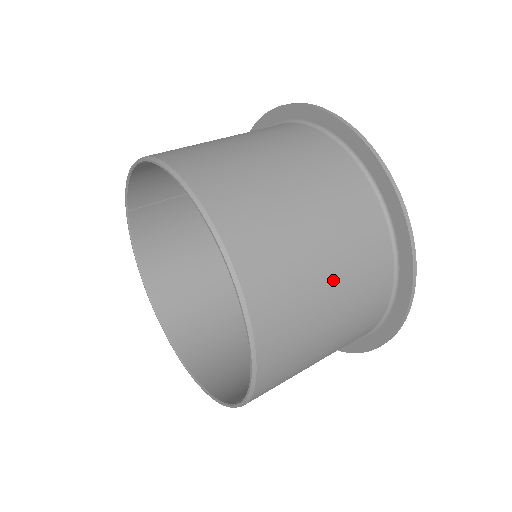
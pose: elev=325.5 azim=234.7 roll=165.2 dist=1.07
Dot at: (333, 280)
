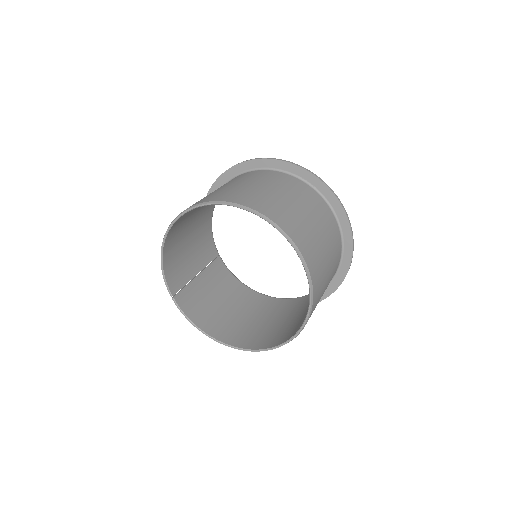
Dot at: (291, 199)
